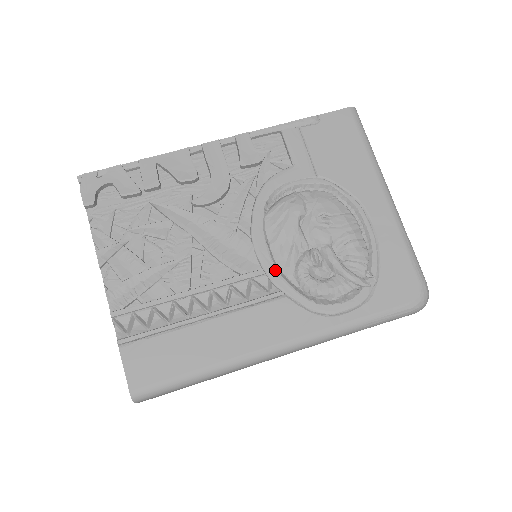
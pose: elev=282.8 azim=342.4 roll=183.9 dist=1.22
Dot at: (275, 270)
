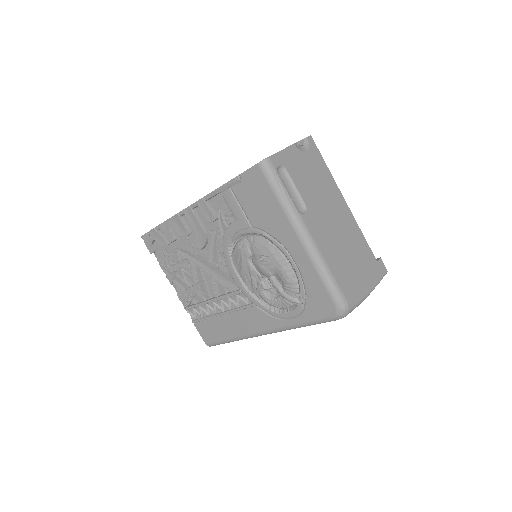
Dot at: (246, 291)
